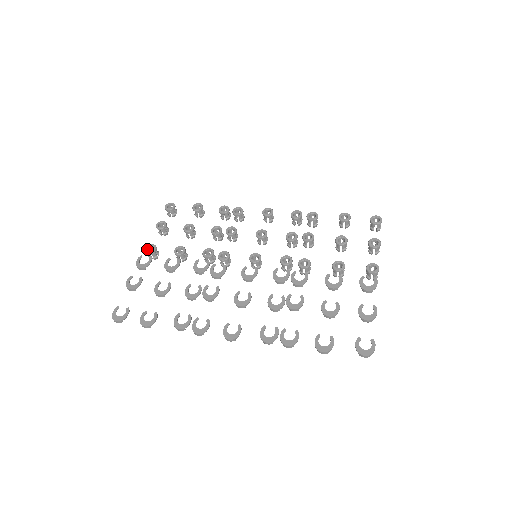
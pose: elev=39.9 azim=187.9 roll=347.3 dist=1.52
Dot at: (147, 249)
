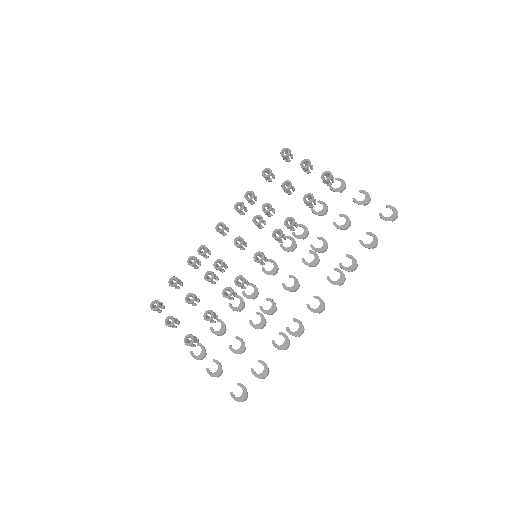
Dot at: (187, 343)
